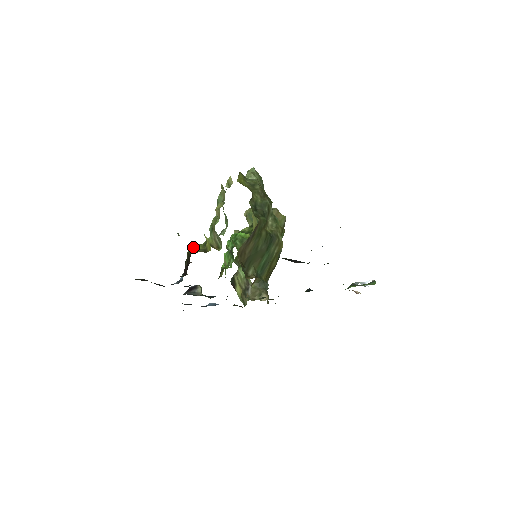
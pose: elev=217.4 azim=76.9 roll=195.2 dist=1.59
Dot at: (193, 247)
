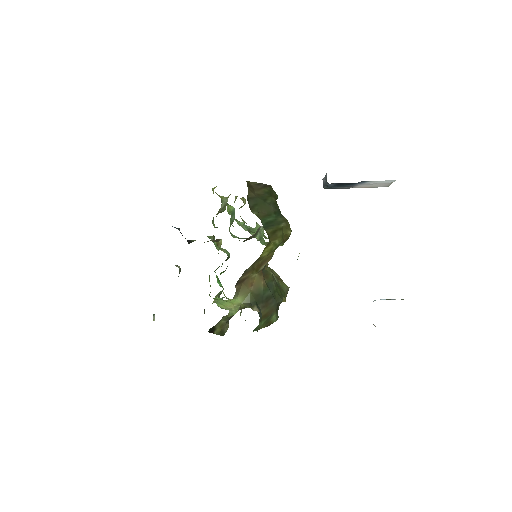
Dot at: occluded
